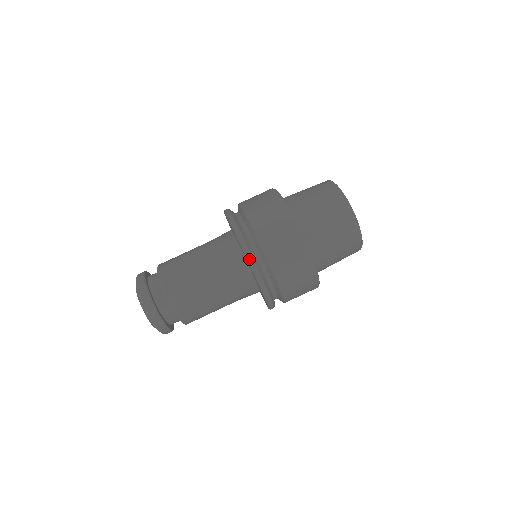
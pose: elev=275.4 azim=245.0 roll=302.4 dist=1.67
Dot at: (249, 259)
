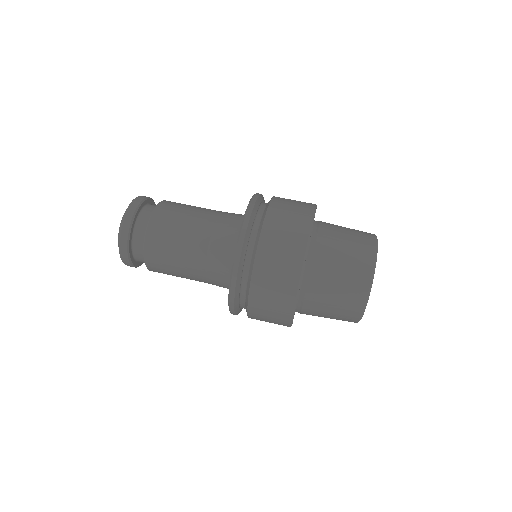
Dot at: (233, 275)
